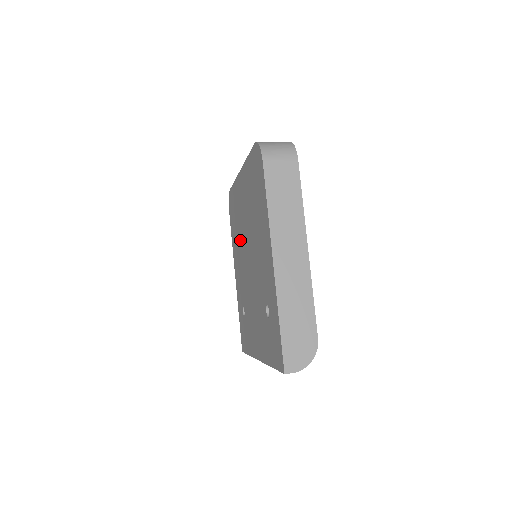
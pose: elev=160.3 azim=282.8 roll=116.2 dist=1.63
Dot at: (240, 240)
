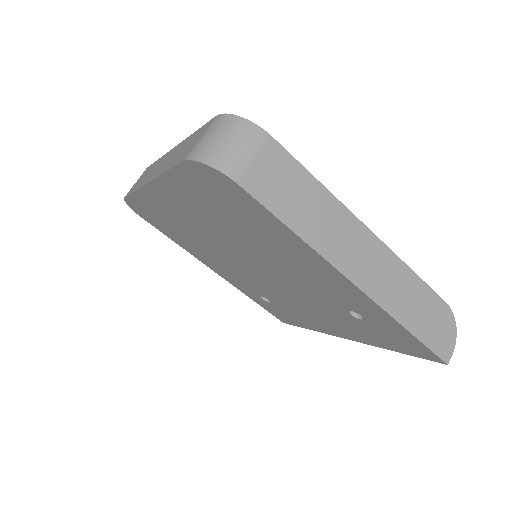
Dot at: (206, 247)
